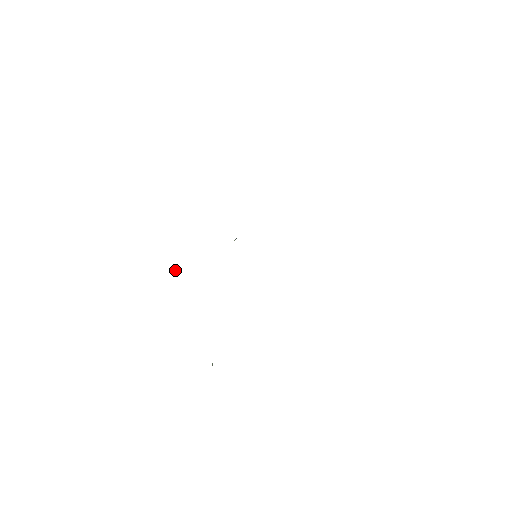
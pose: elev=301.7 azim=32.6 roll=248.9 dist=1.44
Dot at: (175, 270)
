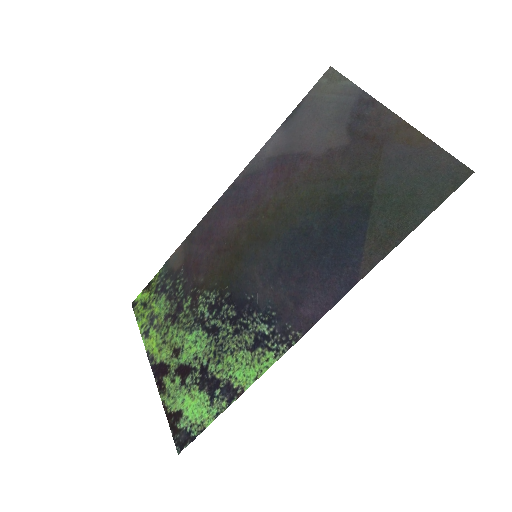
Dot at: (222, 406)
